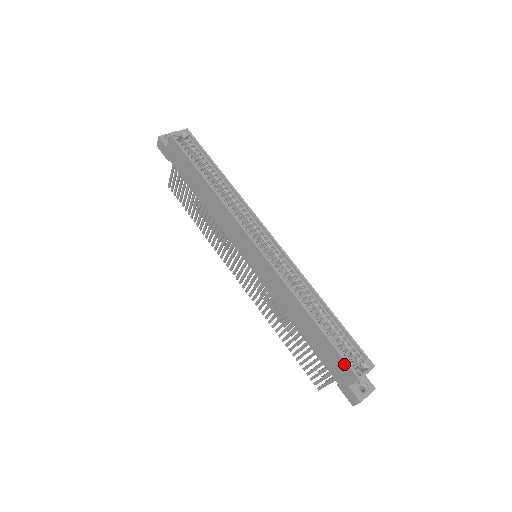
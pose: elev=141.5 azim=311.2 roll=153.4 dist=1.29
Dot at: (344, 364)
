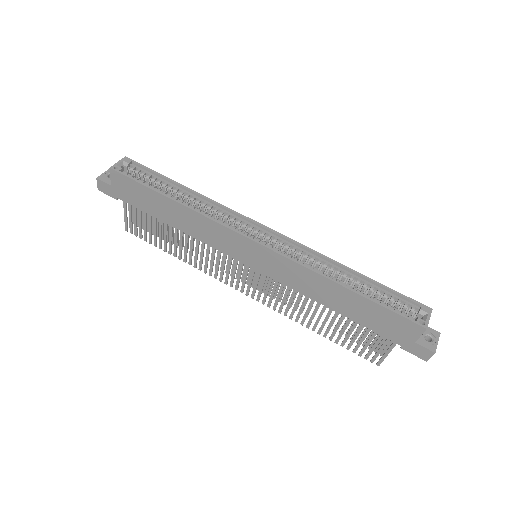
Dot at: (403, 320)
